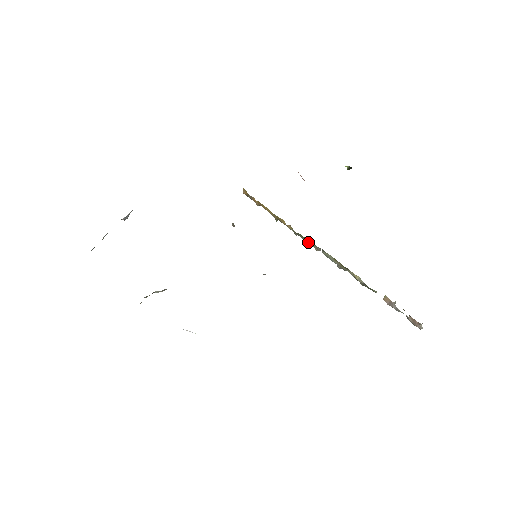
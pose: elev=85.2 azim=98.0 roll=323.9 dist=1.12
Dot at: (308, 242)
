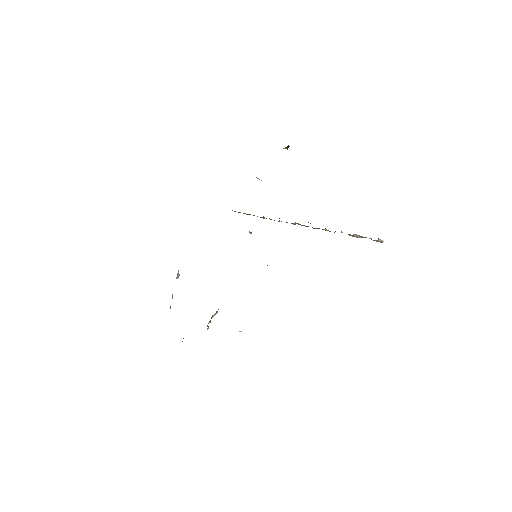
Dot at: occluded
